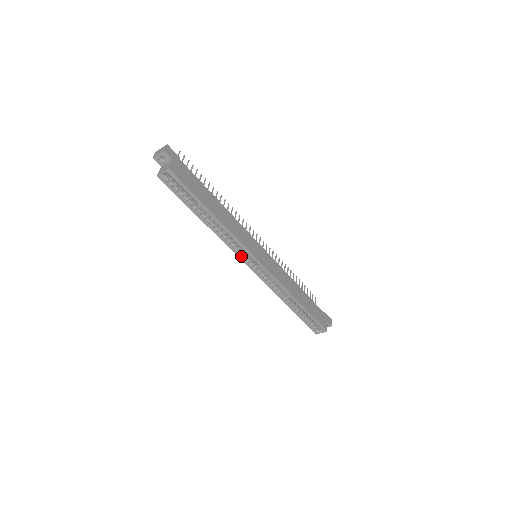
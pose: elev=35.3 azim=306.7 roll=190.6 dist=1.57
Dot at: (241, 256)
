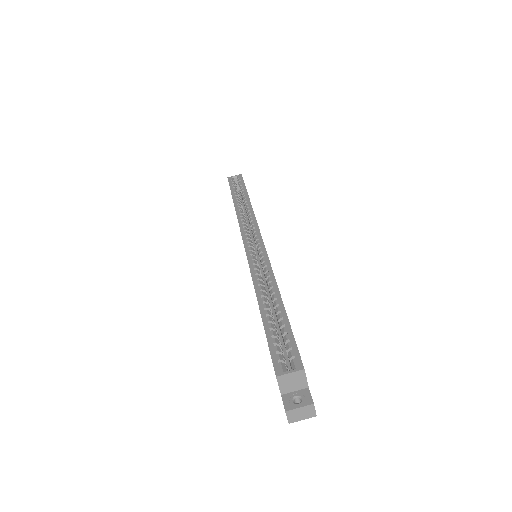
Dot at: (245, 231)
